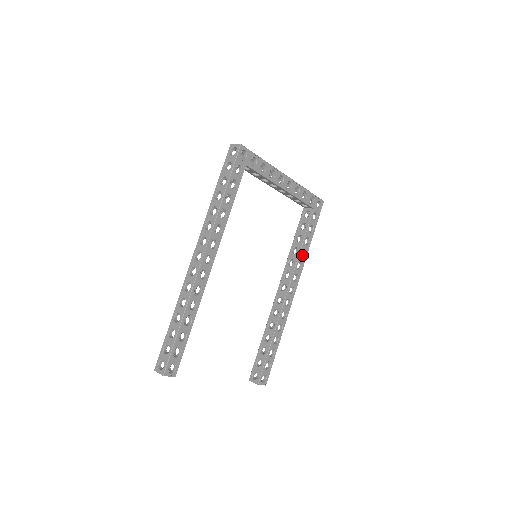
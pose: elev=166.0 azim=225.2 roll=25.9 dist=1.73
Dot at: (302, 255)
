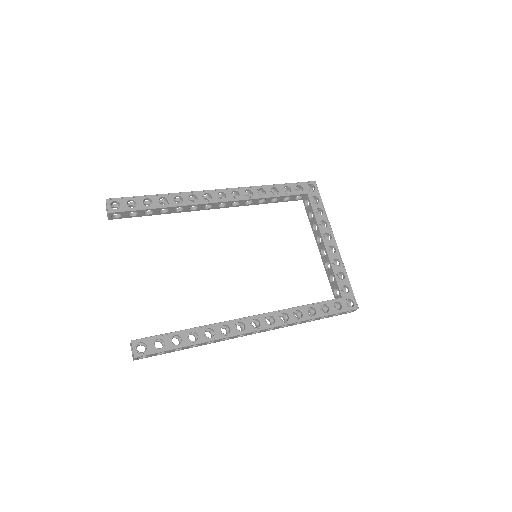
Dot at: (296, 318)
